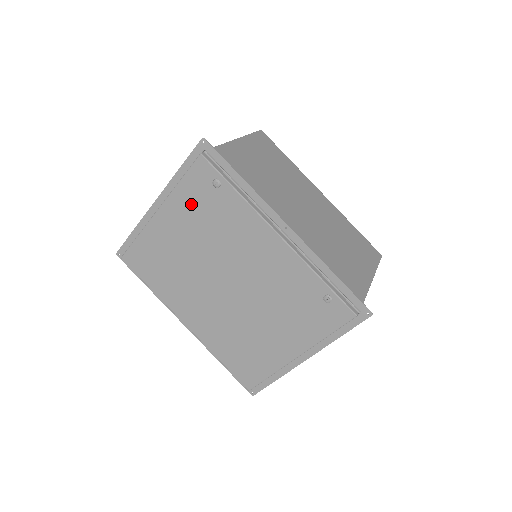
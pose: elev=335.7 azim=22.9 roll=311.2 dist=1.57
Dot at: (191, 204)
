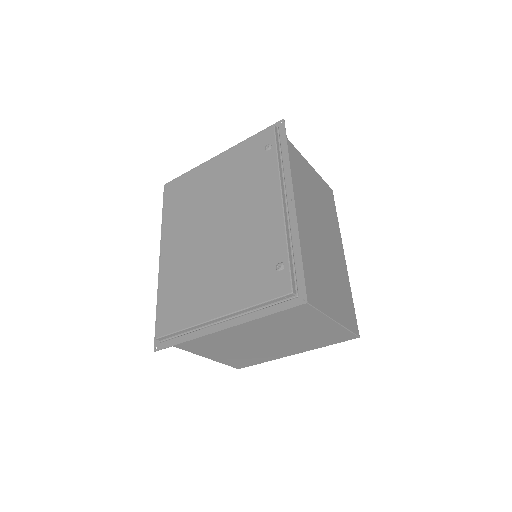
Dot at: (241, 158)
